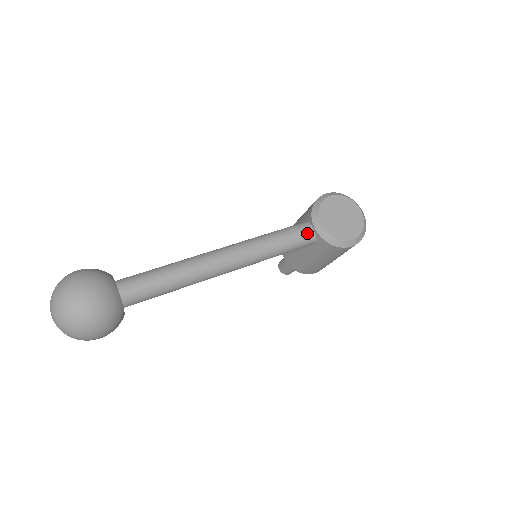
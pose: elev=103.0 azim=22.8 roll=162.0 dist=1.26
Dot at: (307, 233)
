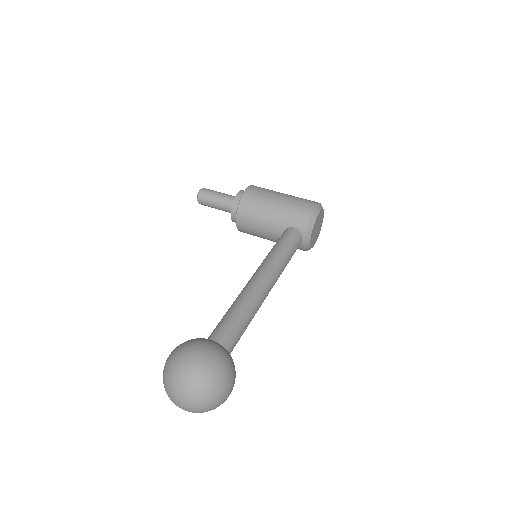
Dot at: occluded
